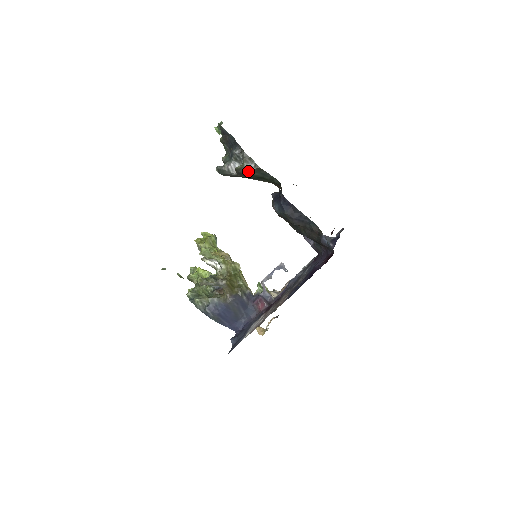
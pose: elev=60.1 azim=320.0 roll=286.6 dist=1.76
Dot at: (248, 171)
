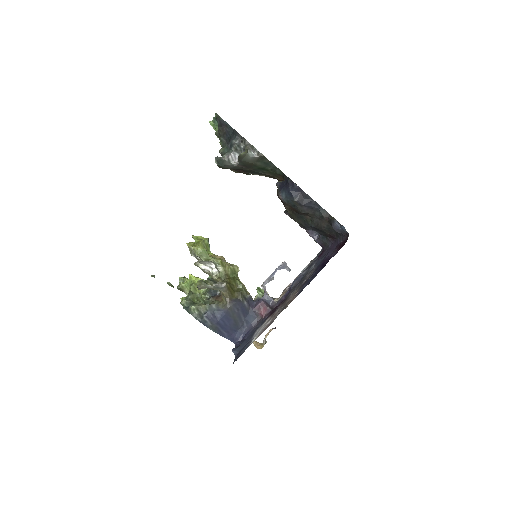
Dot at: (250, 160)
